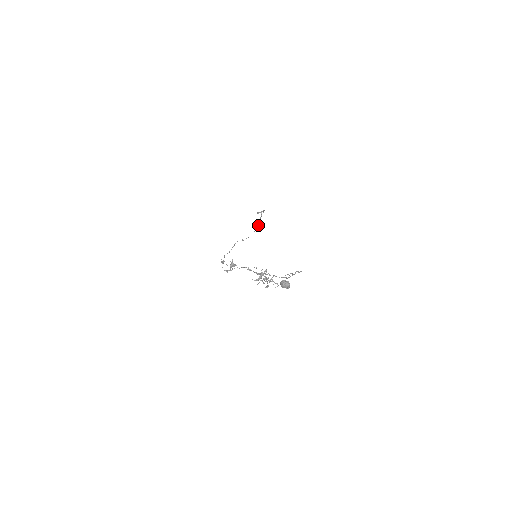
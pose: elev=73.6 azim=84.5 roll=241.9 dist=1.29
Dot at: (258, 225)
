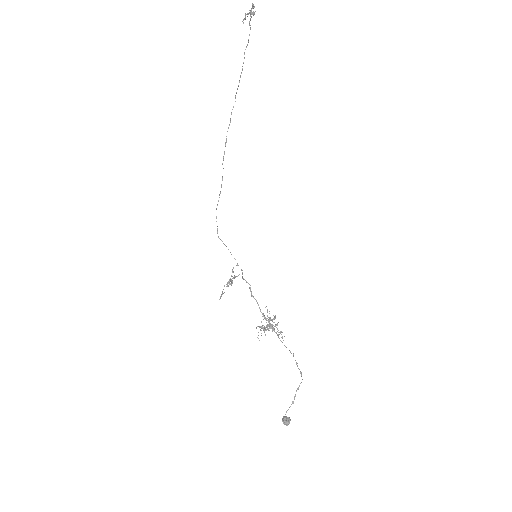
Dot at: occluded
